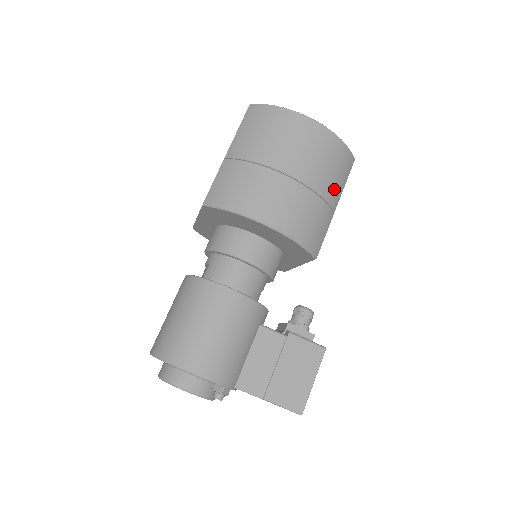
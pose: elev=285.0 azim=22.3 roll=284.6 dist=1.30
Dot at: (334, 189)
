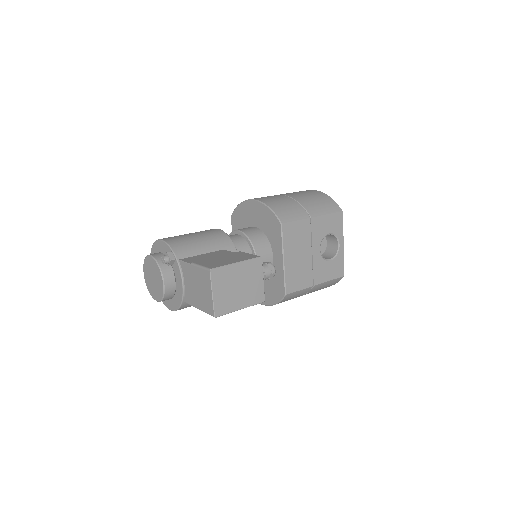
Dot at: (313, 207)
